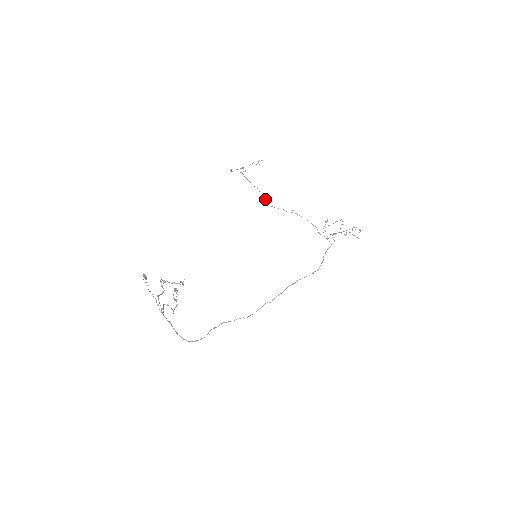
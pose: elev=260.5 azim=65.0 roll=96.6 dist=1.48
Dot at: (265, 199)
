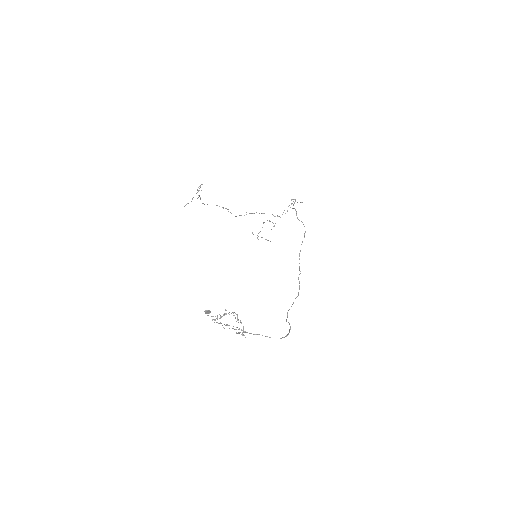
Dot at: (227, 209)
